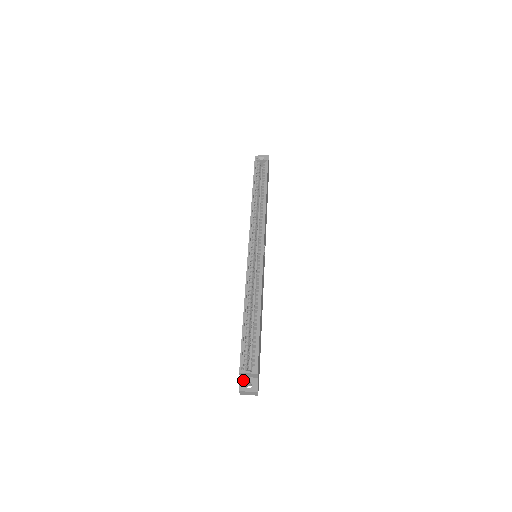
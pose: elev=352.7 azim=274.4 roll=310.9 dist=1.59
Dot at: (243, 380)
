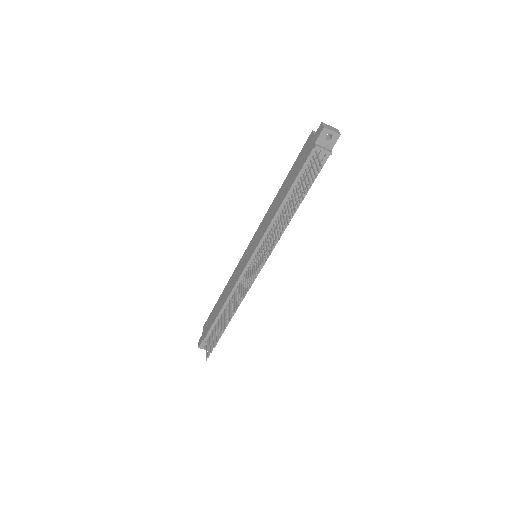
Dot at: occluded
